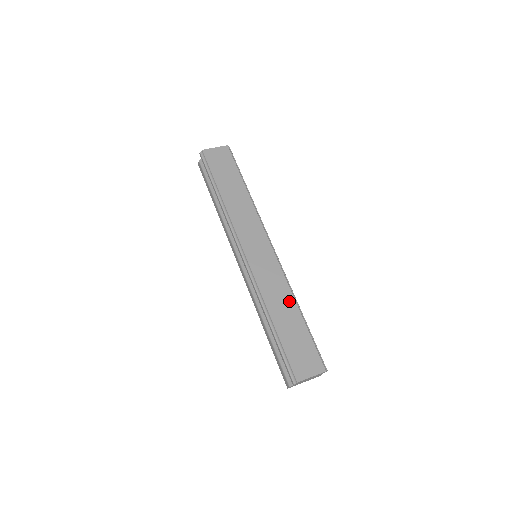
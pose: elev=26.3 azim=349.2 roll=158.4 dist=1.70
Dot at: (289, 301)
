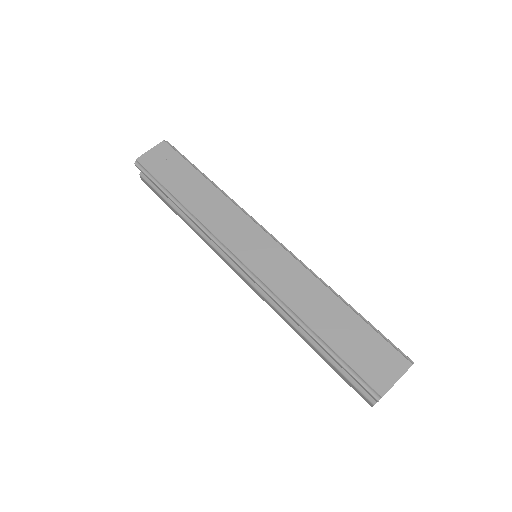
Dot at: (322, 294)
